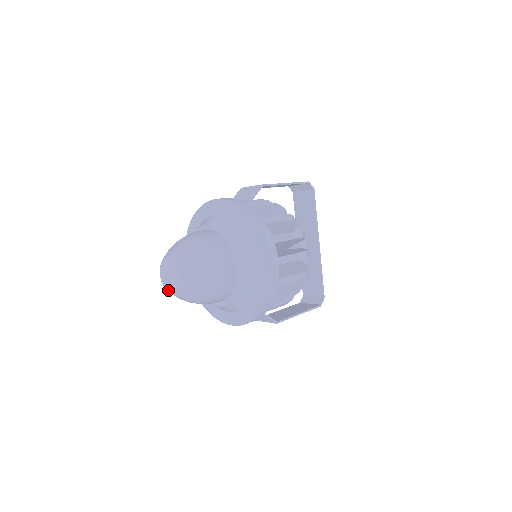
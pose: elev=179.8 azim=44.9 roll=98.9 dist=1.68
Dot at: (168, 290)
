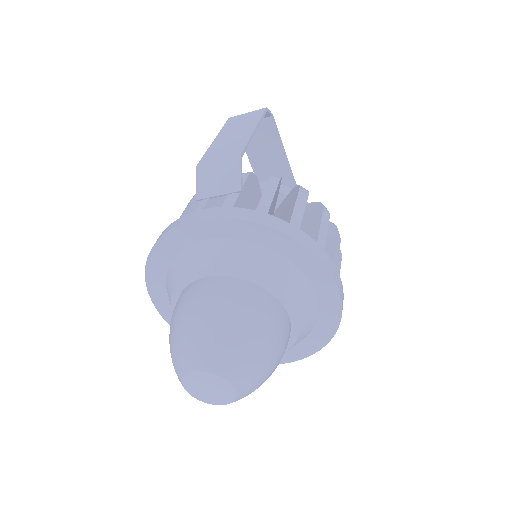
Dot at: (212, 404)
